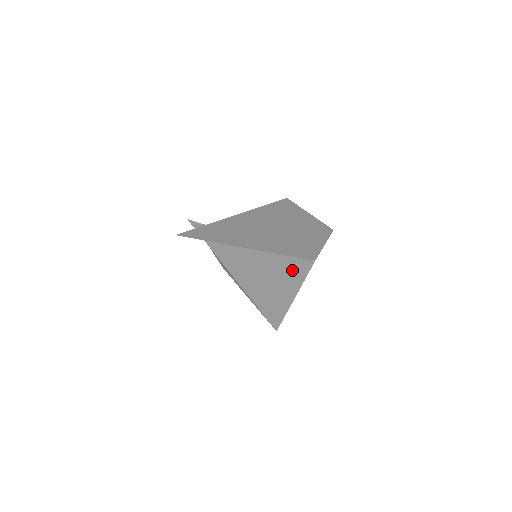
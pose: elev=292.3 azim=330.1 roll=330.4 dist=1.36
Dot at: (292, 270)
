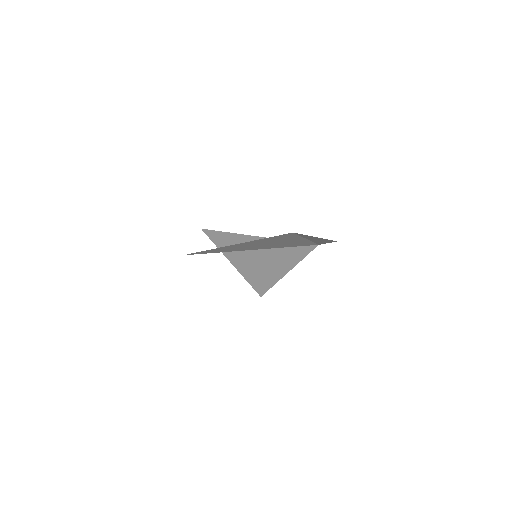
Dot at: (292, 254)
